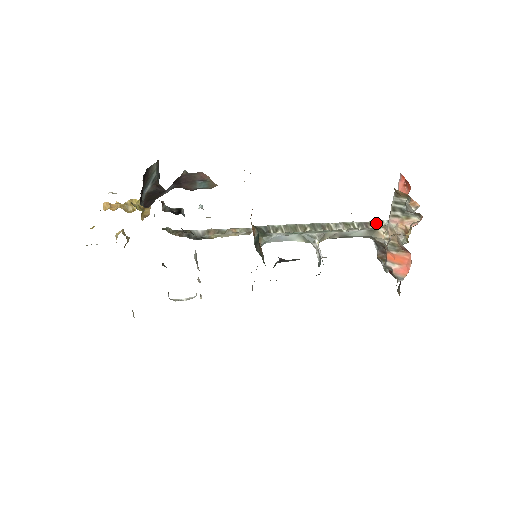
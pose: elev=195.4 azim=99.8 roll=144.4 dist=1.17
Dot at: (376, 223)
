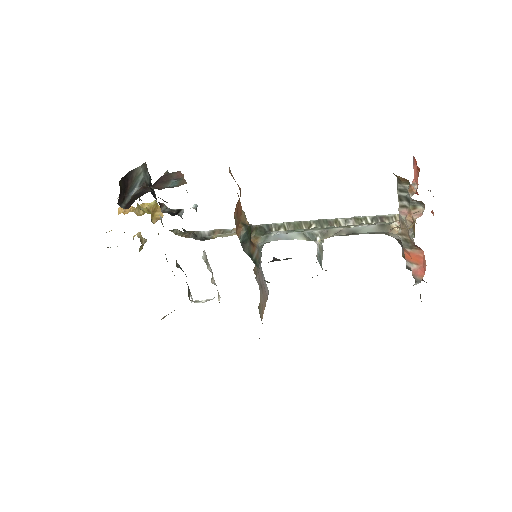
Dot at: (394, 216)
